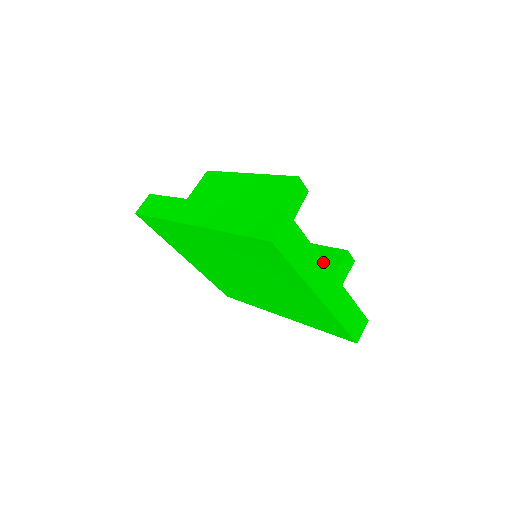
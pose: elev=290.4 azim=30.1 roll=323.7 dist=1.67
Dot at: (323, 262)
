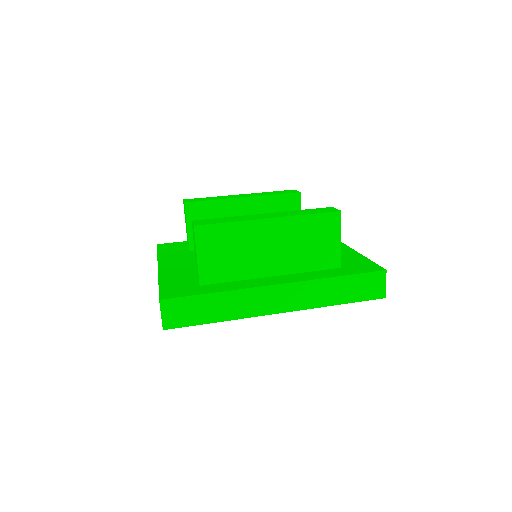
Dot at: occluded
